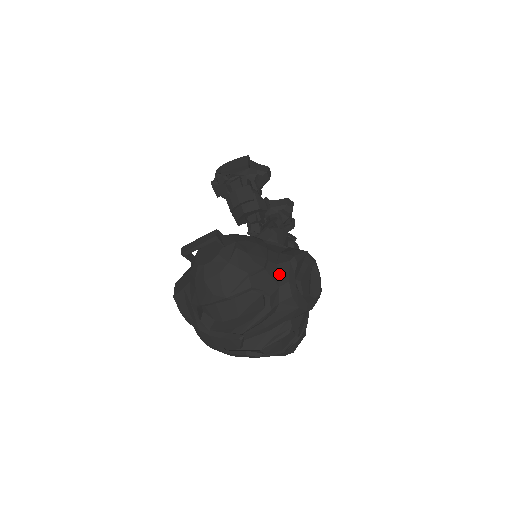
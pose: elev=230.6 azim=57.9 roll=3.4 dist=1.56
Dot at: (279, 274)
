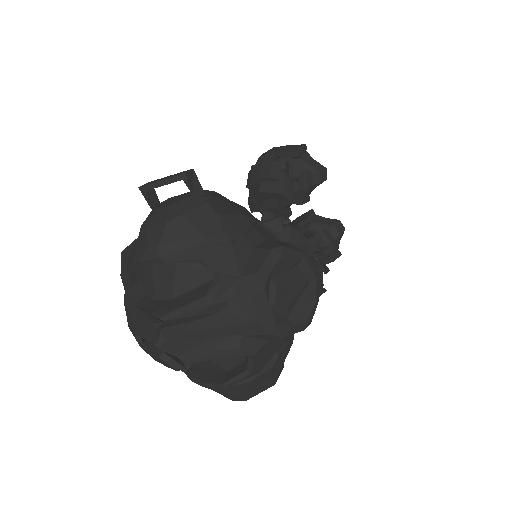
Dot at: (250, 261)
